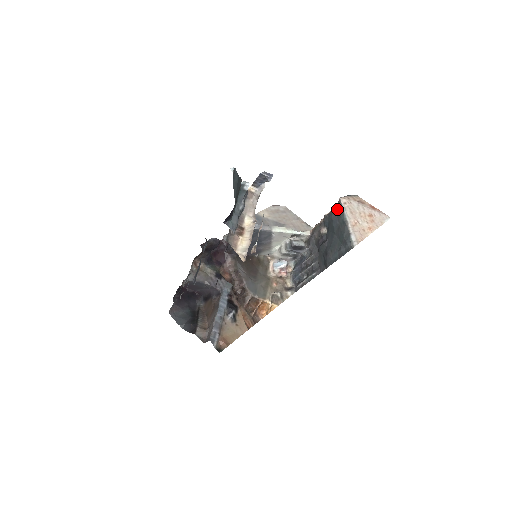
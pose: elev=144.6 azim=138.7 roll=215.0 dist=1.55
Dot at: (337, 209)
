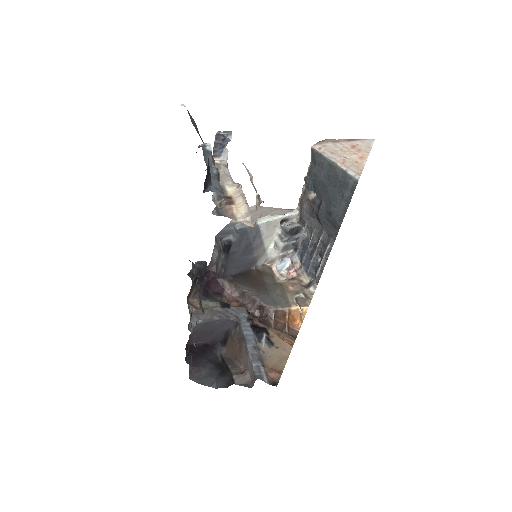
Dot at: (315, 159)
